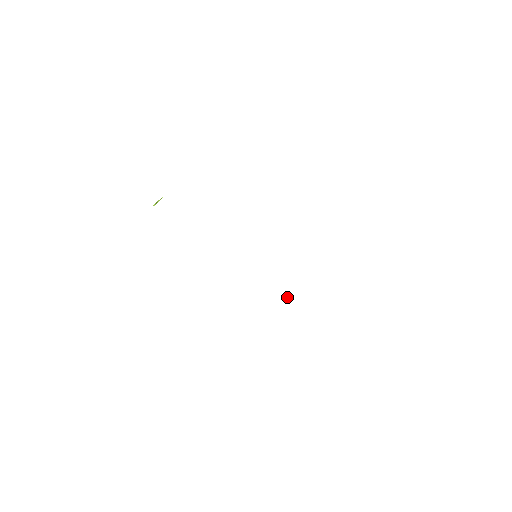
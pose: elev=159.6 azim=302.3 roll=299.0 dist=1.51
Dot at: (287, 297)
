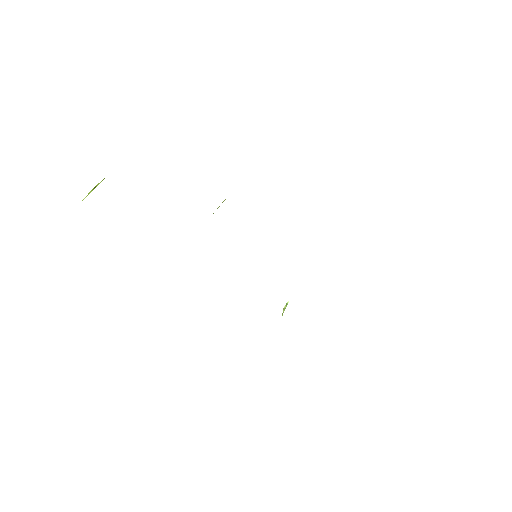
Dot at: (287, 303)
